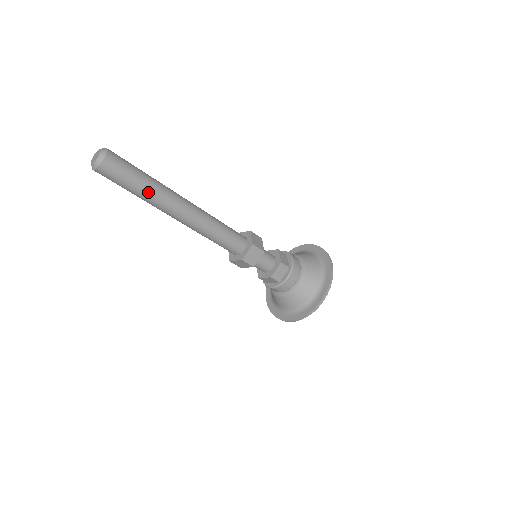
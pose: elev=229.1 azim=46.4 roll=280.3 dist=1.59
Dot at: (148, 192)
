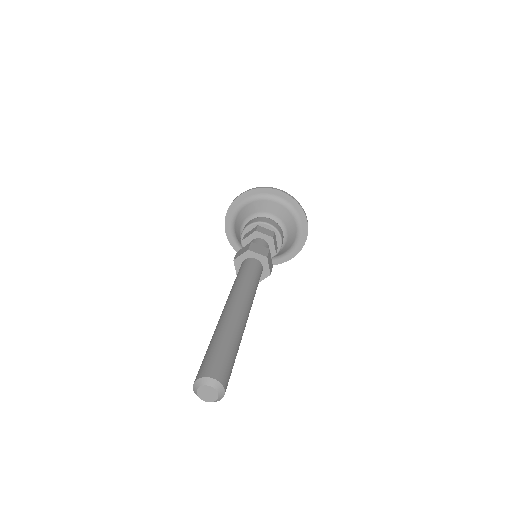
Dot at: occluded
